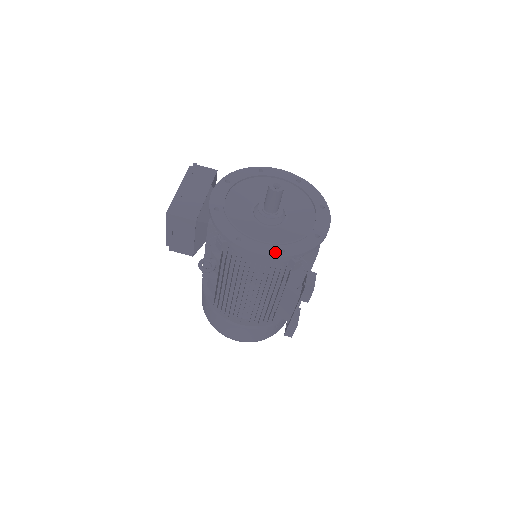
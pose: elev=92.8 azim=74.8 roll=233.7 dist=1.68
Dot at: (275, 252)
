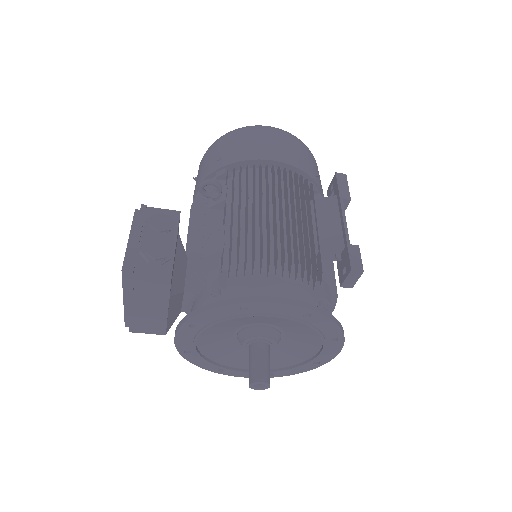
Dot at: occluded
